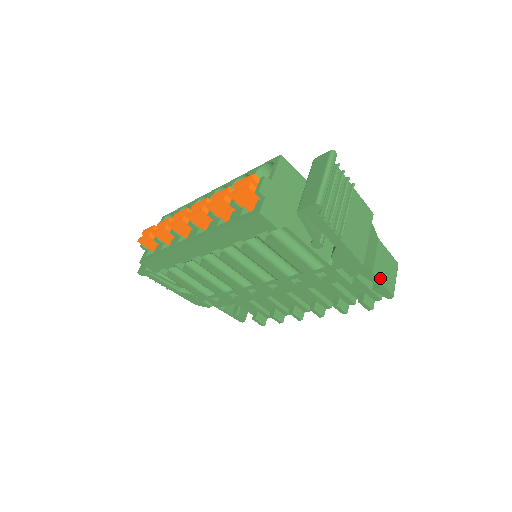
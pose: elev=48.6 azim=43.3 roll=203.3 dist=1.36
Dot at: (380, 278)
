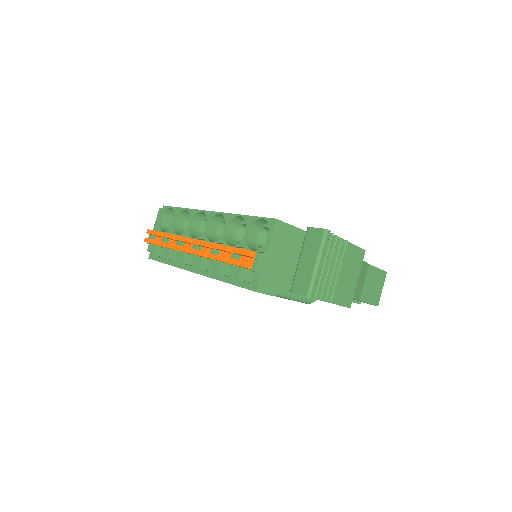
Dot at: (367, 300)
